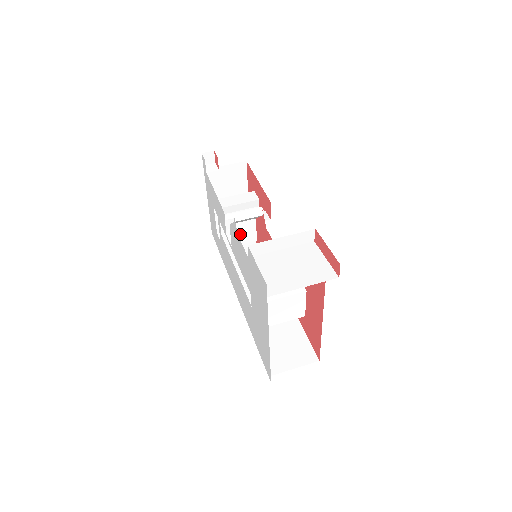
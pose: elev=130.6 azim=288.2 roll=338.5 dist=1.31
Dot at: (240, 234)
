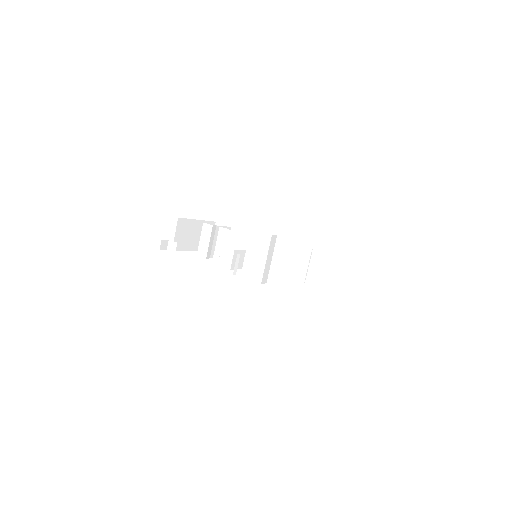
Dot at: occluded
